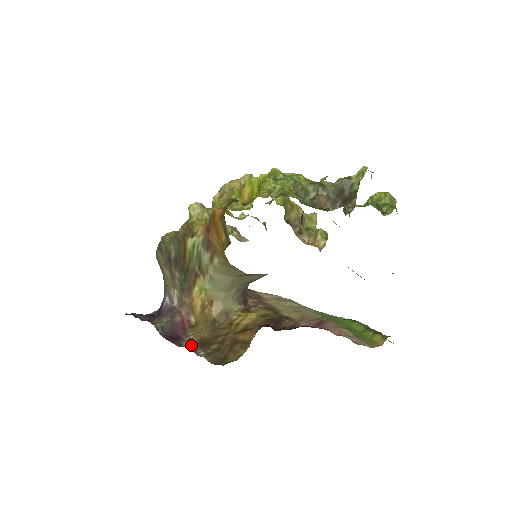
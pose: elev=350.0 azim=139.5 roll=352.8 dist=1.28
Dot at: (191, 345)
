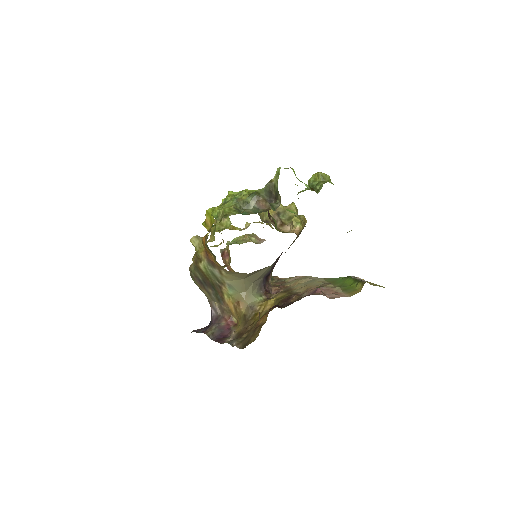
Dot at: occluded
